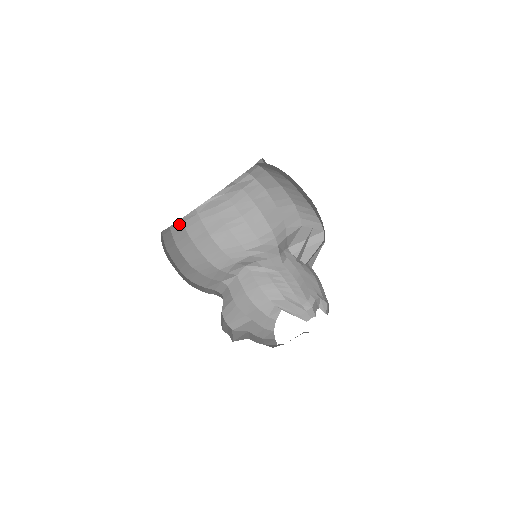
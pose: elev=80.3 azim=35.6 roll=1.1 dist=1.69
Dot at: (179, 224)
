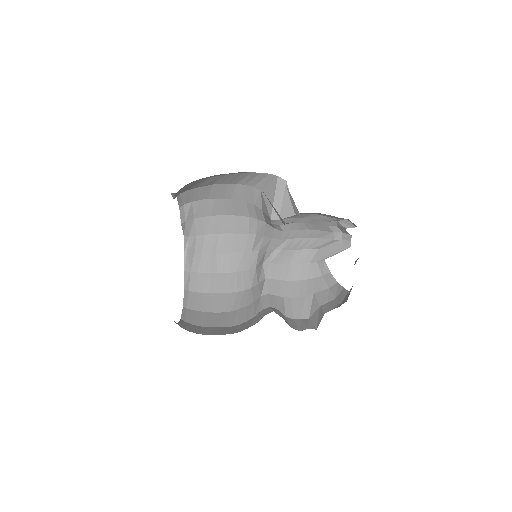
Dot at: (187, 296)
